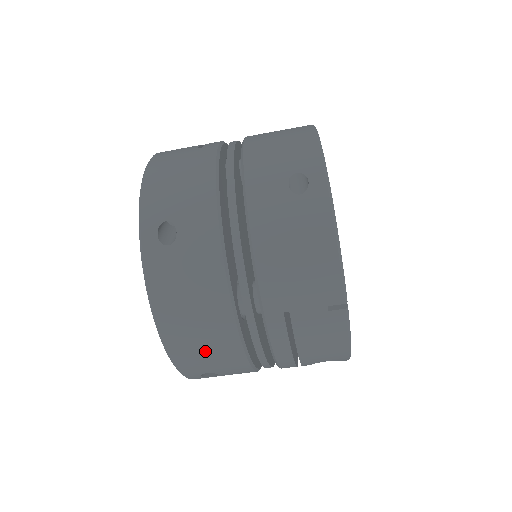
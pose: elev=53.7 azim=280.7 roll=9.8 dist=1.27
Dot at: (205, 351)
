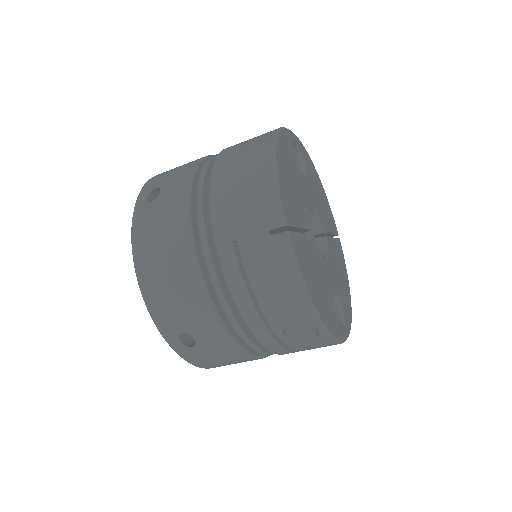
Dot at: (173, 294)
